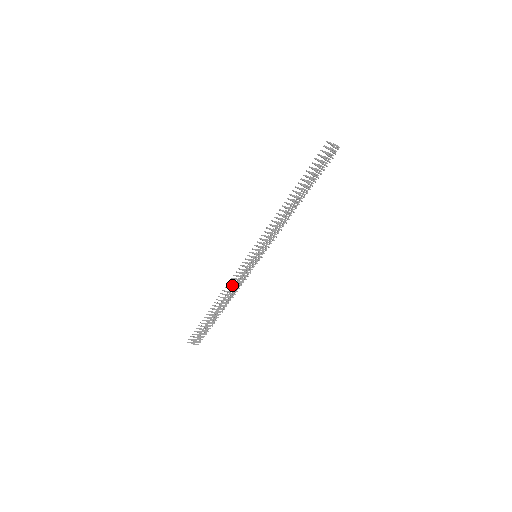
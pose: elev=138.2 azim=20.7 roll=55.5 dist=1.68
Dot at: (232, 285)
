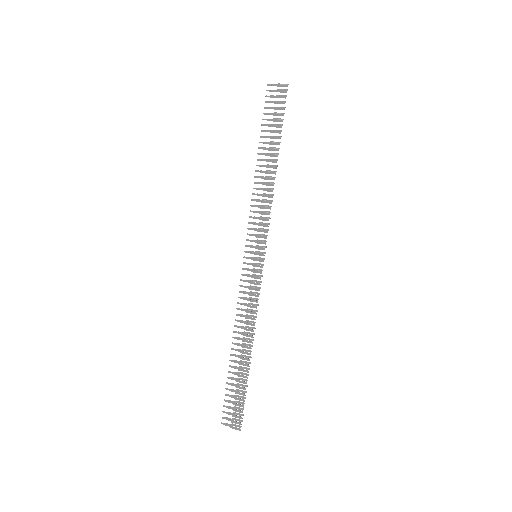
Dot at: (244, 309)
